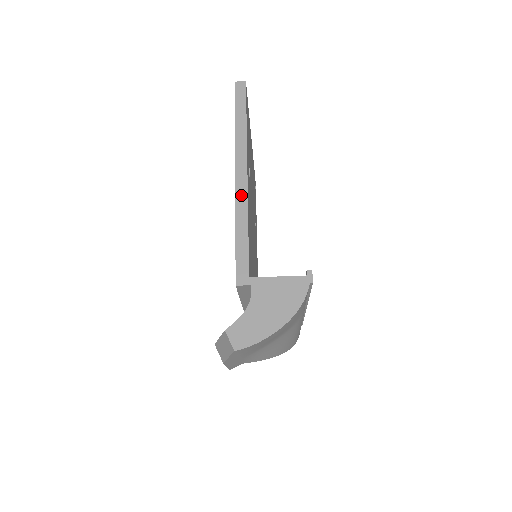
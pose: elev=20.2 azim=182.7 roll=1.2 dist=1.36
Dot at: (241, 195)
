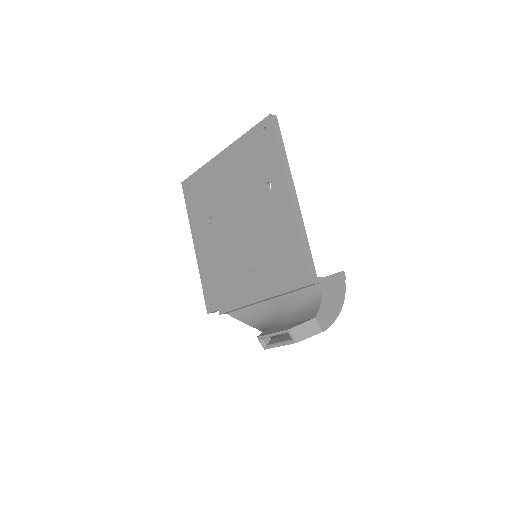
Dot at: (298, 213)
